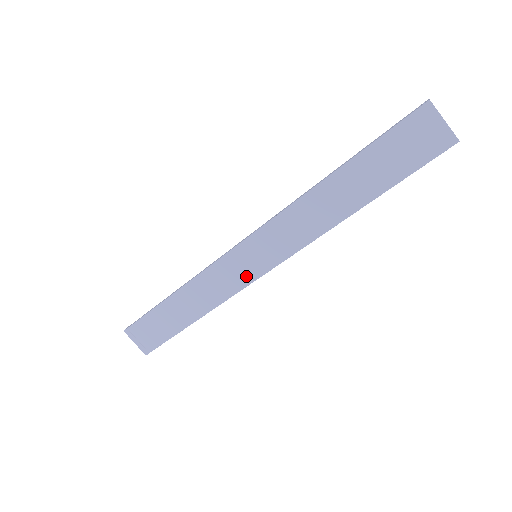
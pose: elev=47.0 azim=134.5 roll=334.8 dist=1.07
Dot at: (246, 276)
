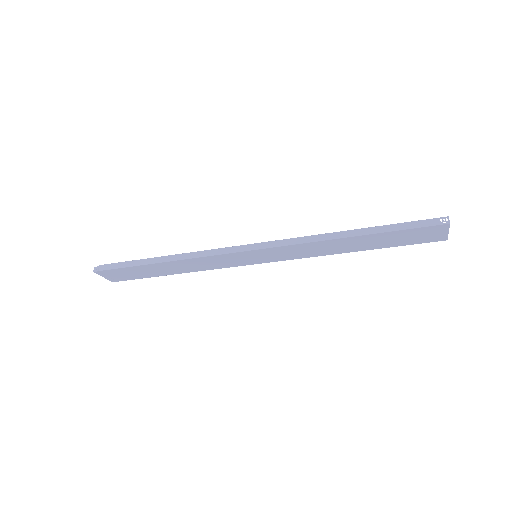
Dot at: (240, 263)
